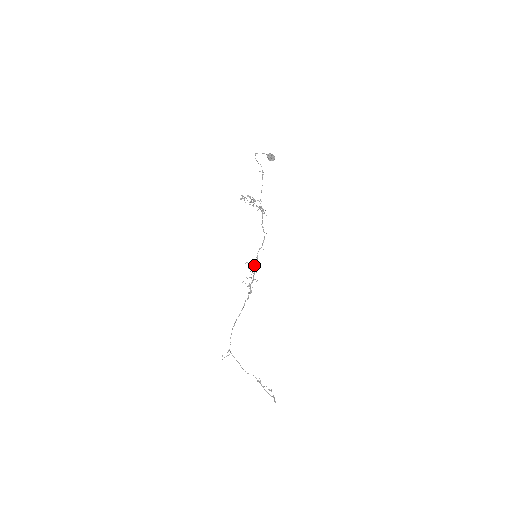
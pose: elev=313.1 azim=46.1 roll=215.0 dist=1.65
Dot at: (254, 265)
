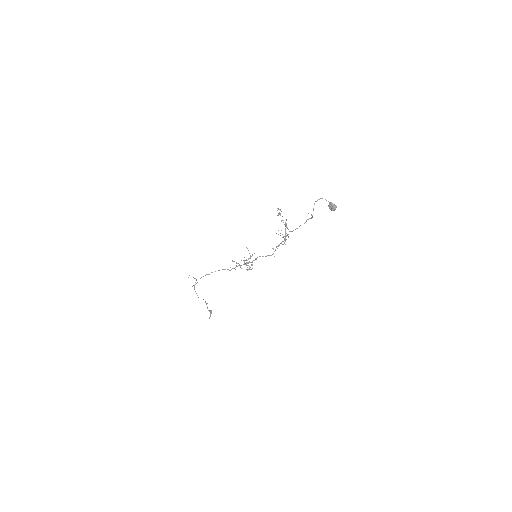
Dot at: (250, 258)
